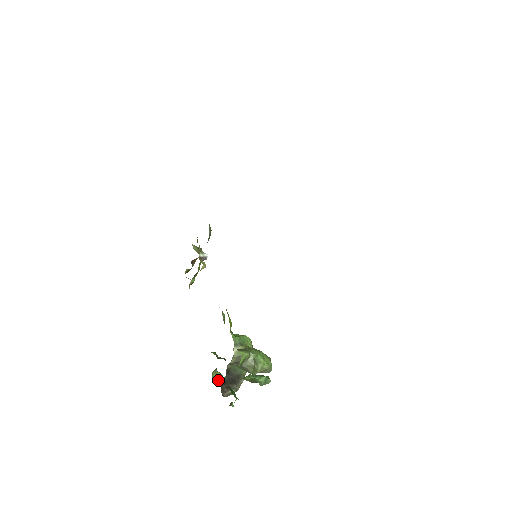
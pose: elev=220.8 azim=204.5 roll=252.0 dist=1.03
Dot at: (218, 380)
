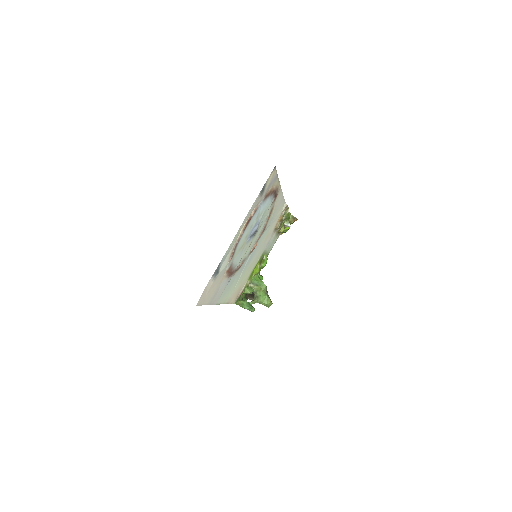
Dot at: occluded
